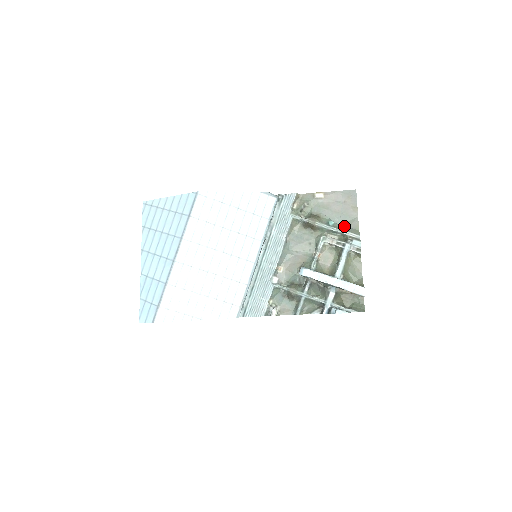
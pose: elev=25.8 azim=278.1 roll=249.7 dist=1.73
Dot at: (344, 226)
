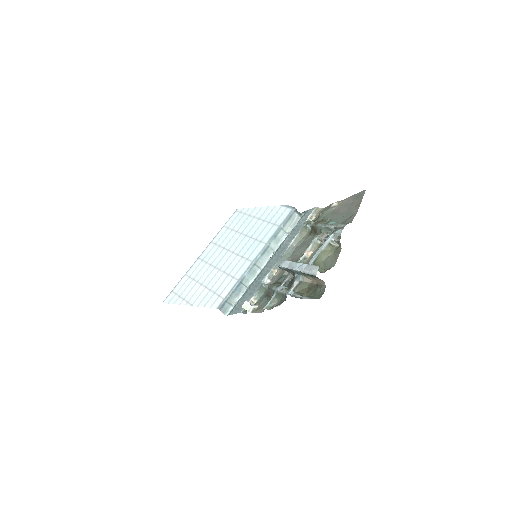
Dot at: (342, 223)
